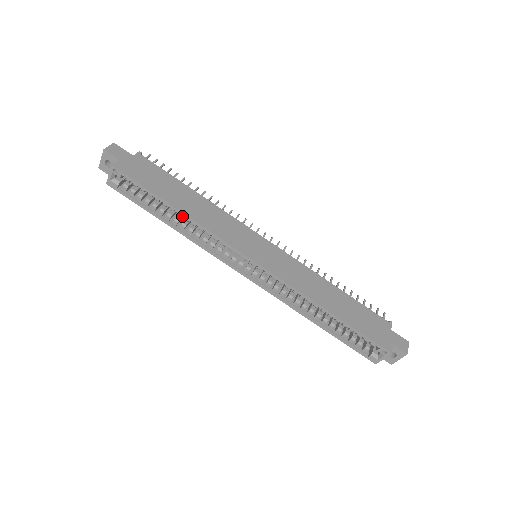
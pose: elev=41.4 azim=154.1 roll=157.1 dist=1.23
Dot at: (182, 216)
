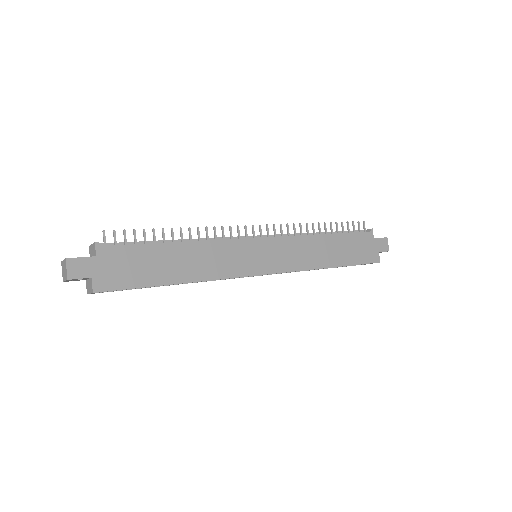
Dot at: occluded
